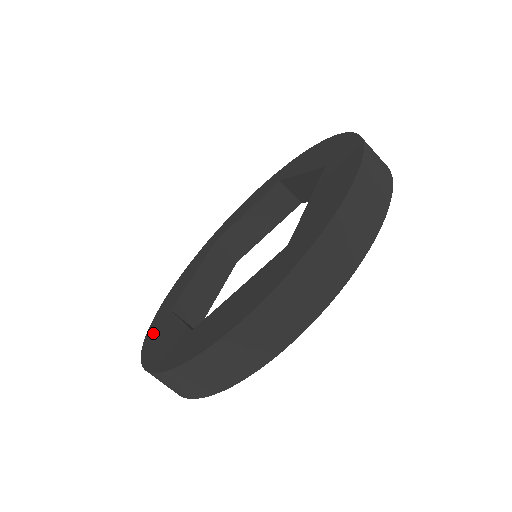
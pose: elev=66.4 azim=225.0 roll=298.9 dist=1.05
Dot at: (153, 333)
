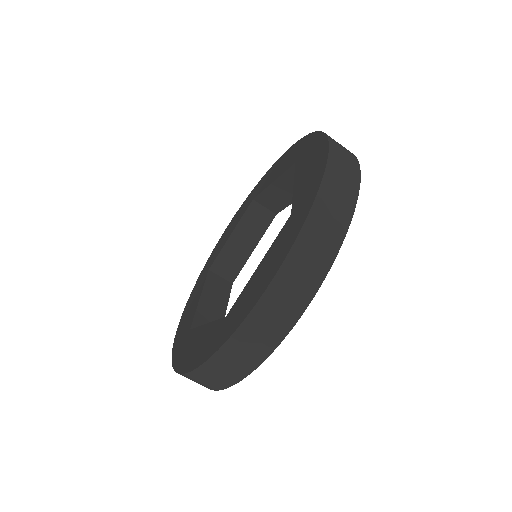
Dot at: (196, 286)
